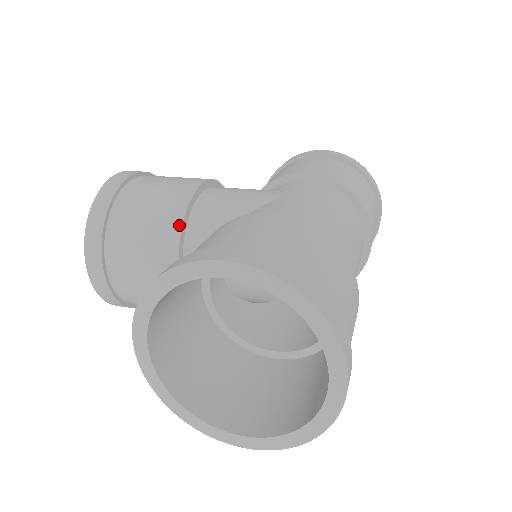
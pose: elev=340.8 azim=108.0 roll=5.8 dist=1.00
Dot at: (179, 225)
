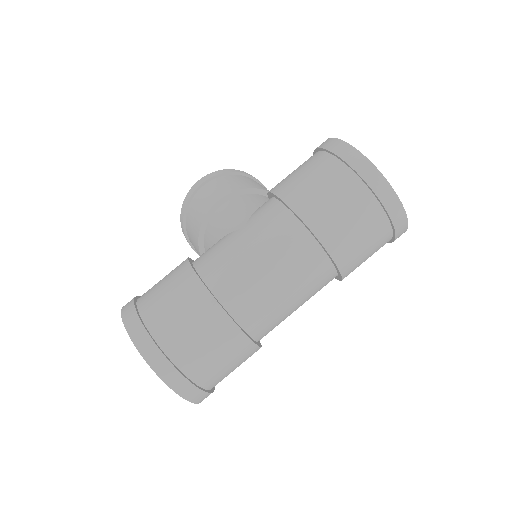
Dot at: (198, 239)
